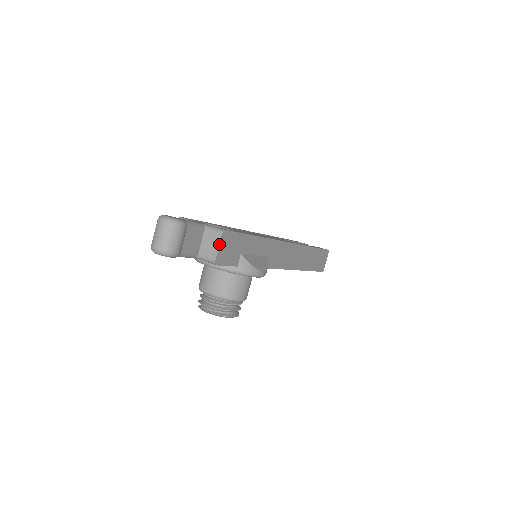
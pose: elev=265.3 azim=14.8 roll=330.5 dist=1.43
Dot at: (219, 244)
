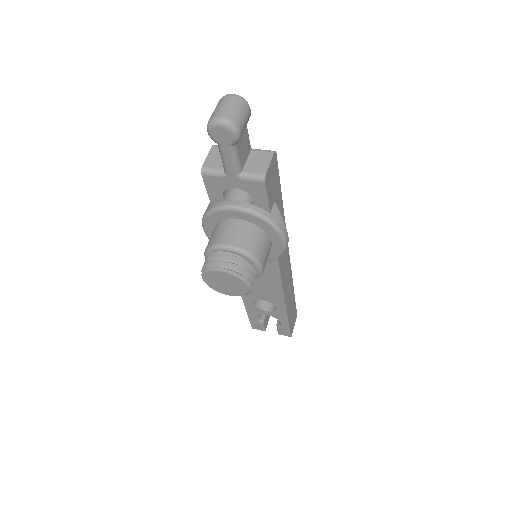
Dot at: (271, 160)
